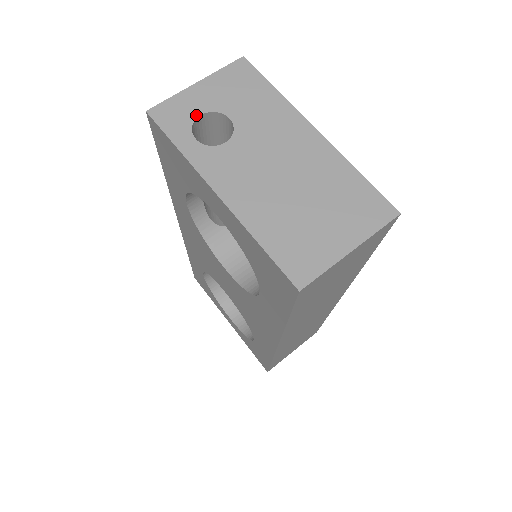
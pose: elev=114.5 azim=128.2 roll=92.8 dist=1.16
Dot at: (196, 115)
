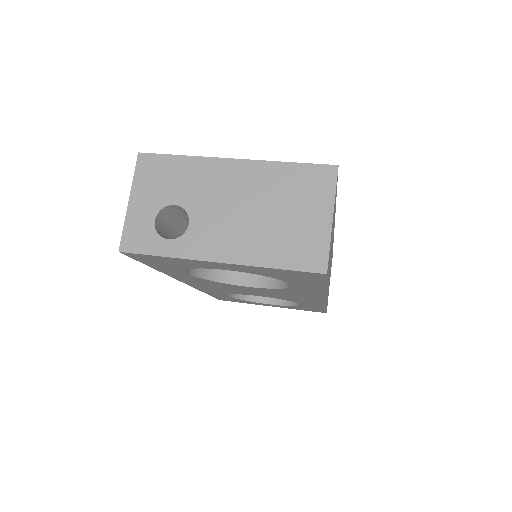
Dot at: (152, 223)
